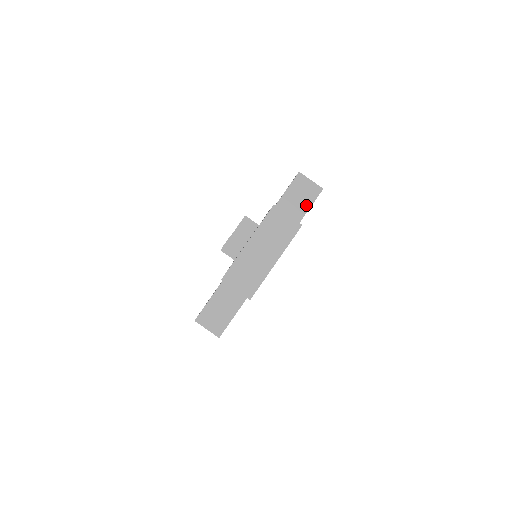
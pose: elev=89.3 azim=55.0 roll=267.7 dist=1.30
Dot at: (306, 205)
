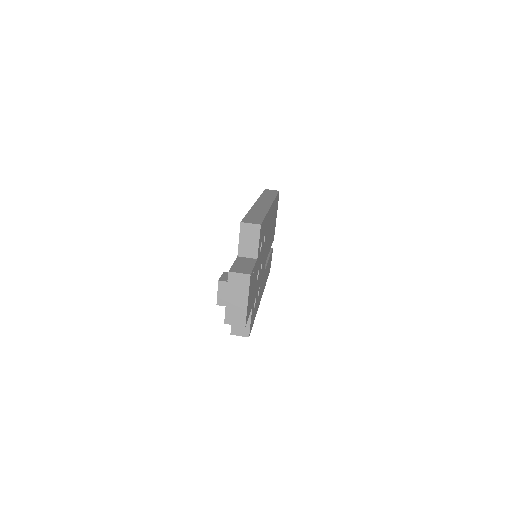
Dot at: (256, 240)
